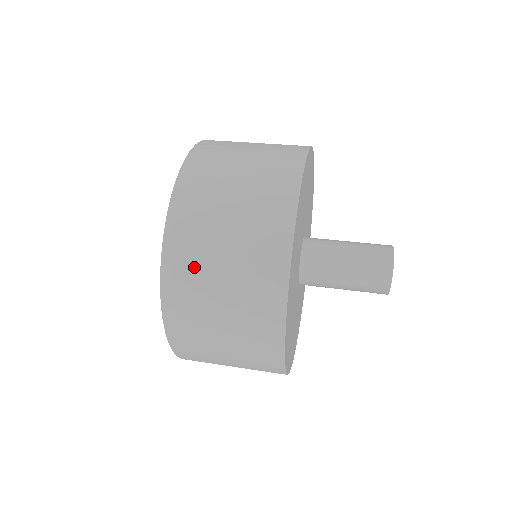
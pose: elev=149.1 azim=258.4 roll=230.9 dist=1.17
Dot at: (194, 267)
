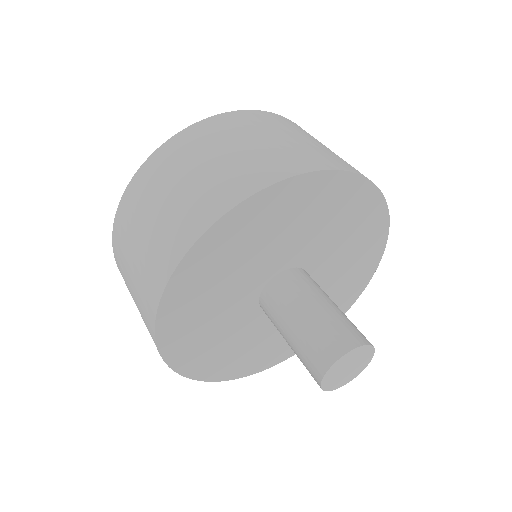
Dot at: (126, 284)
